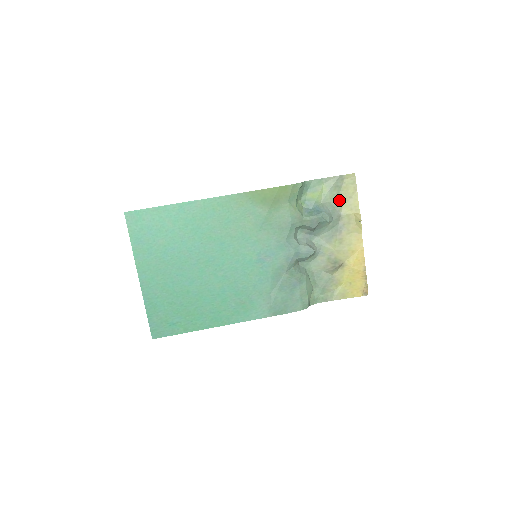
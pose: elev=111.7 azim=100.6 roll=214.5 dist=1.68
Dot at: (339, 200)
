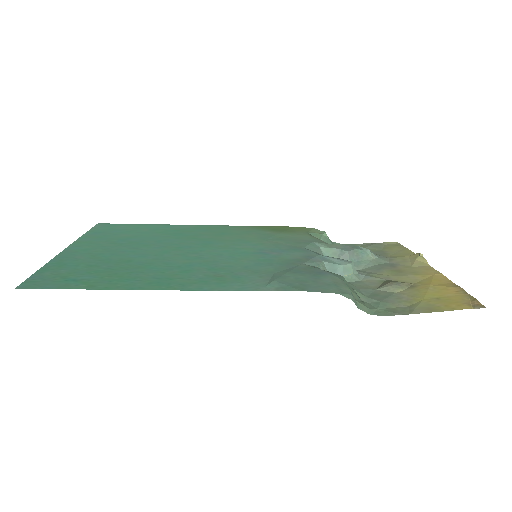
Dot at: (382, 253)
